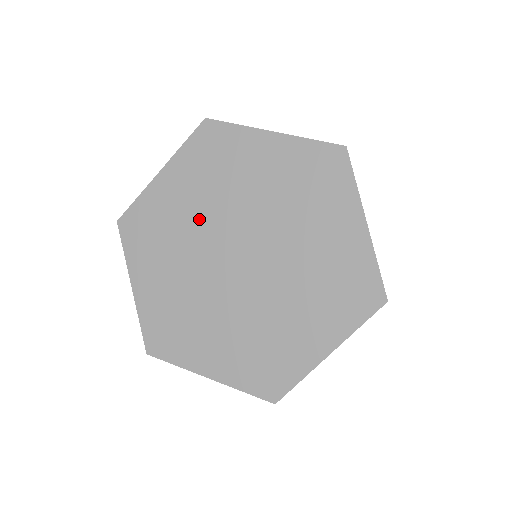
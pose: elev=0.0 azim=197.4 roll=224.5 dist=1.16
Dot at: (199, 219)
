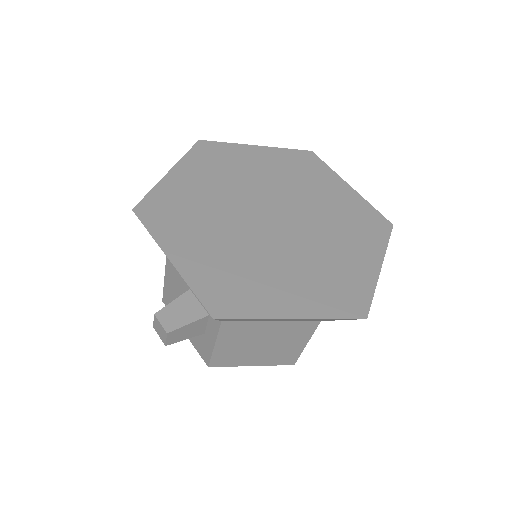
Dot at: (262, 181)
